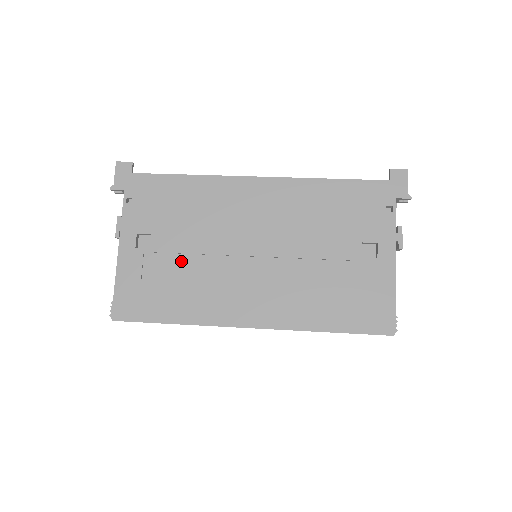
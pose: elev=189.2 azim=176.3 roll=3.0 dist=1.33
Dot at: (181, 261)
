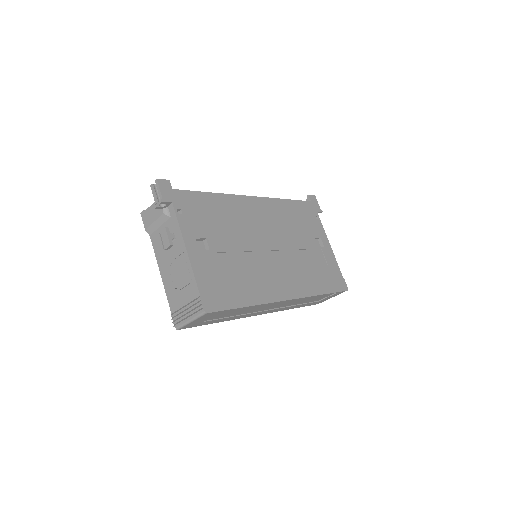
Dot at: (233, 258)
